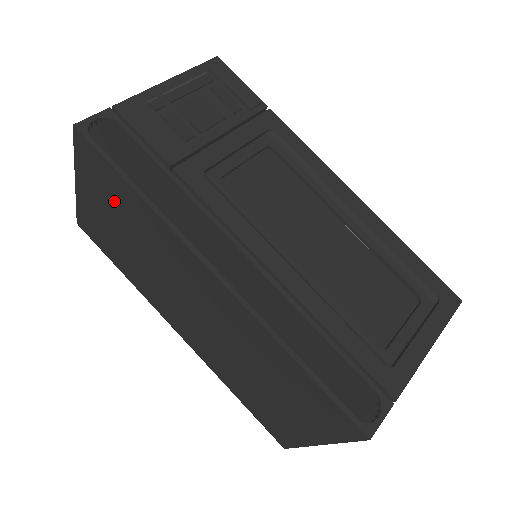
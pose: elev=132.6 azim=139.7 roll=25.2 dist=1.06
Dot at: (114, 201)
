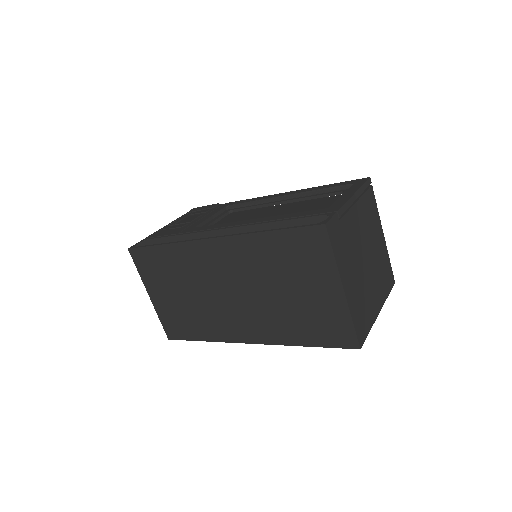
Dot at: (163, 273)
